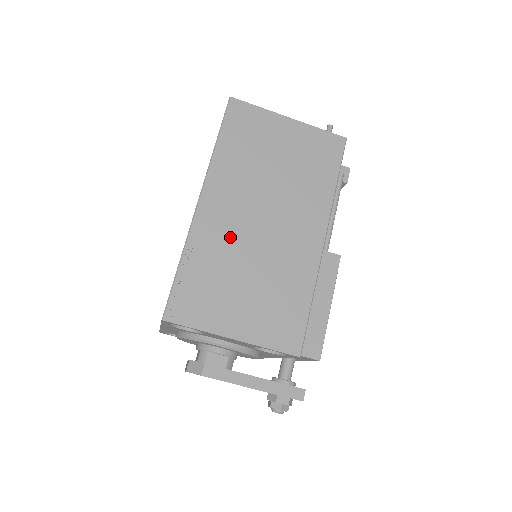
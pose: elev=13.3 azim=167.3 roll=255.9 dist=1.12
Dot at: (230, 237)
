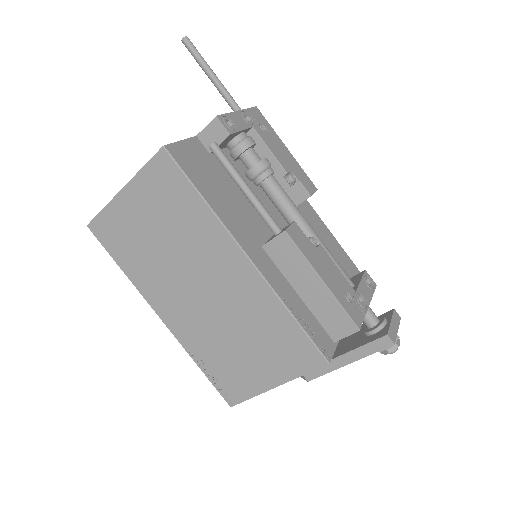
Dot at: (199, 324)
